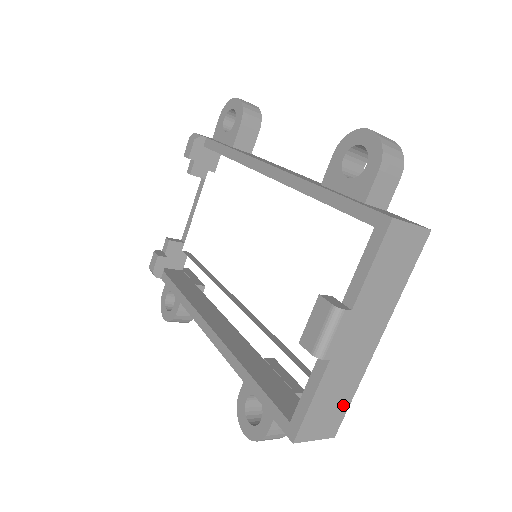
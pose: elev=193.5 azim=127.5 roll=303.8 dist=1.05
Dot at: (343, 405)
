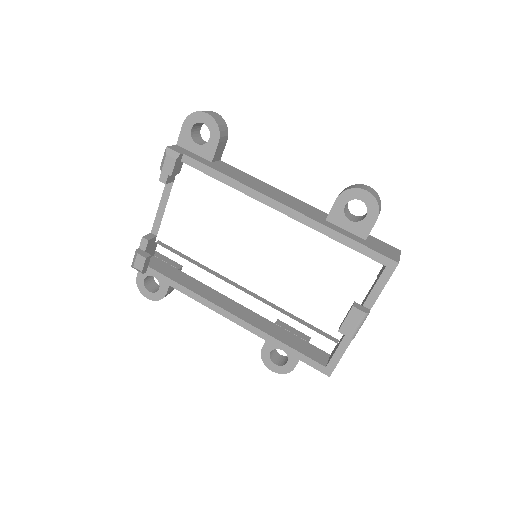
Dot at: occluded
